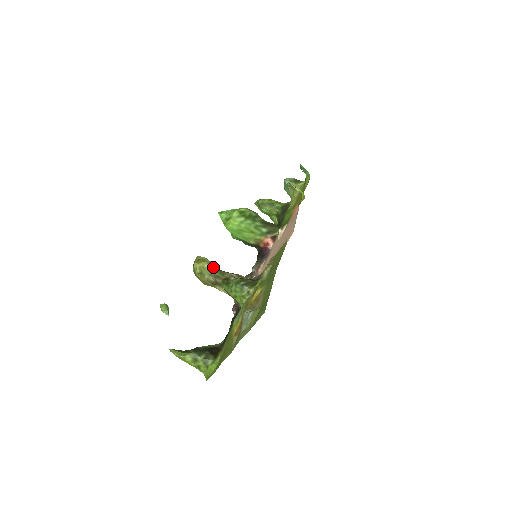
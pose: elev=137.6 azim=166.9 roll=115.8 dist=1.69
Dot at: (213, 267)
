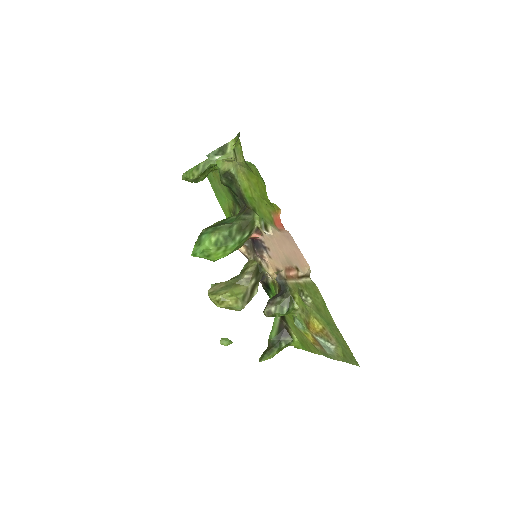
Dot at: (233, 295)
